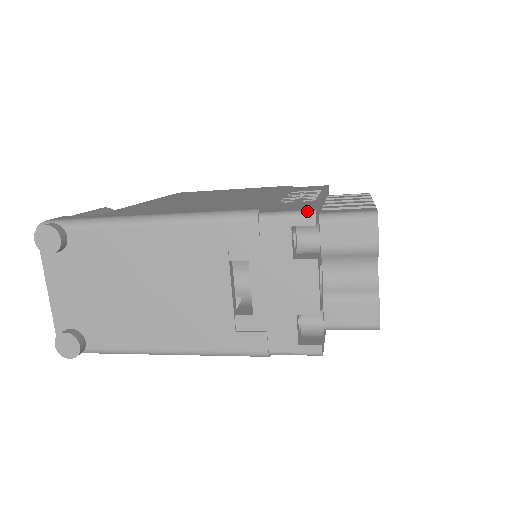
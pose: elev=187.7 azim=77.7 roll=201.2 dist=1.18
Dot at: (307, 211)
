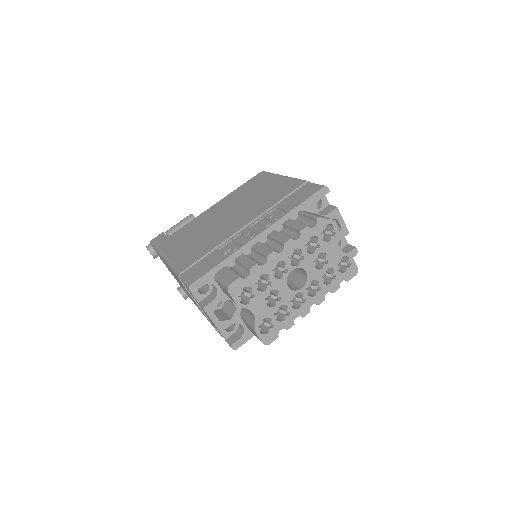
Dot at: (188, 284)
